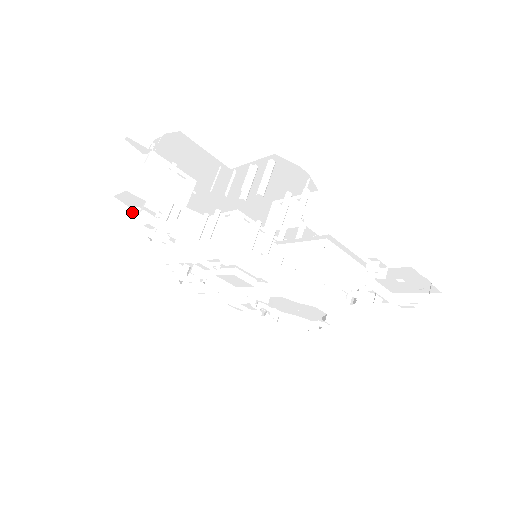
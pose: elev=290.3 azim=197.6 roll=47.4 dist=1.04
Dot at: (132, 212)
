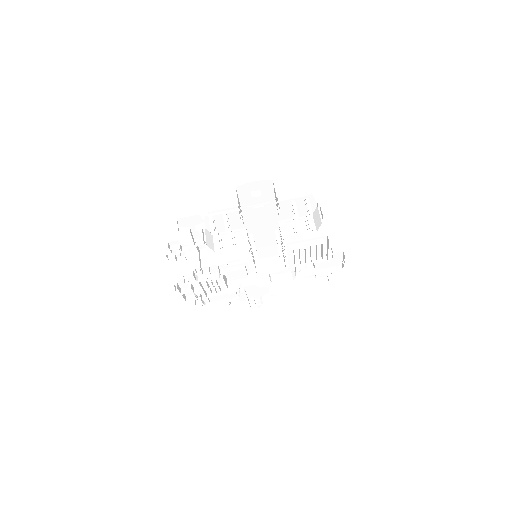
Dot at: (185, 230)
